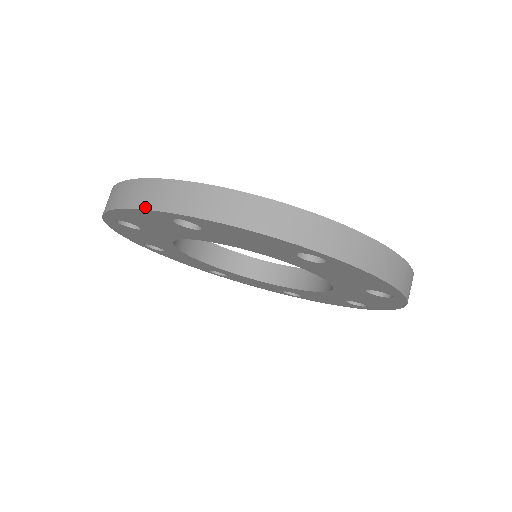
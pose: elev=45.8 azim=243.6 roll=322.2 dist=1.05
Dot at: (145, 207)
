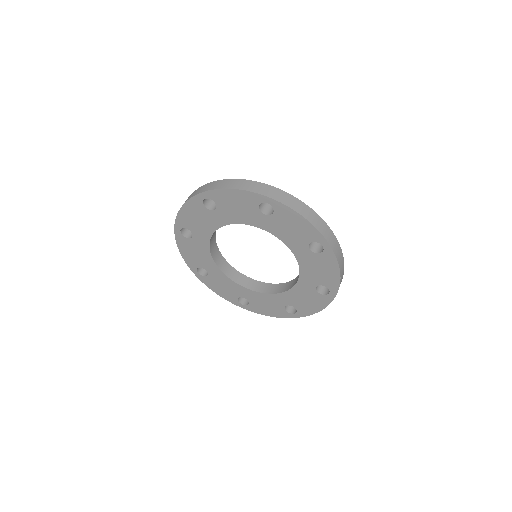
Dot at: (254, 191)
